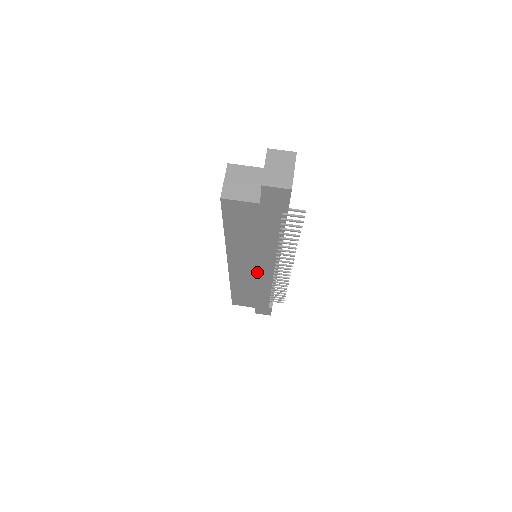
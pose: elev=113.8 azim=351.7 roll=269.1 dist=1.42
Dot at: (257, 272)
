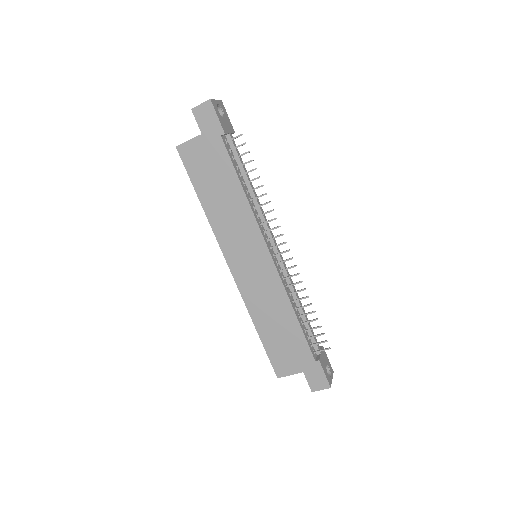
Dot at: (258, 266)
